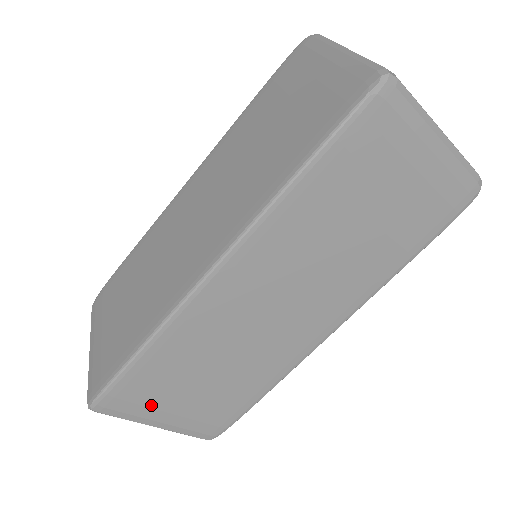
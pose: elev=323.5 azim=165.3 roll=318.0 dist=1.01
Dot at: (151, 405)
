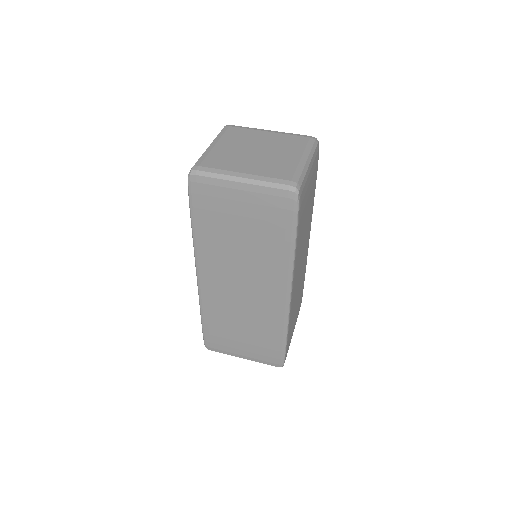
Dot at: (291, 337)
